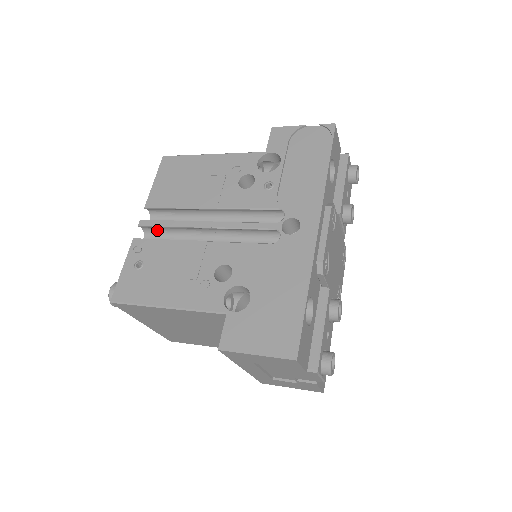
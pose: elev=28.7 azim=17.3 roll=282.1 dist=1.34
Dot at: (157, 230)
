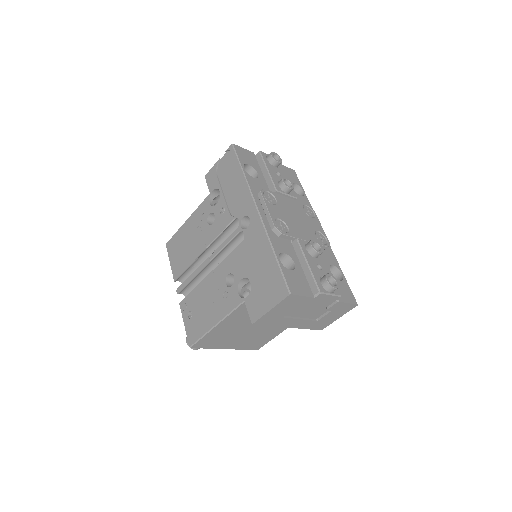
Dot at: (189, 288)
